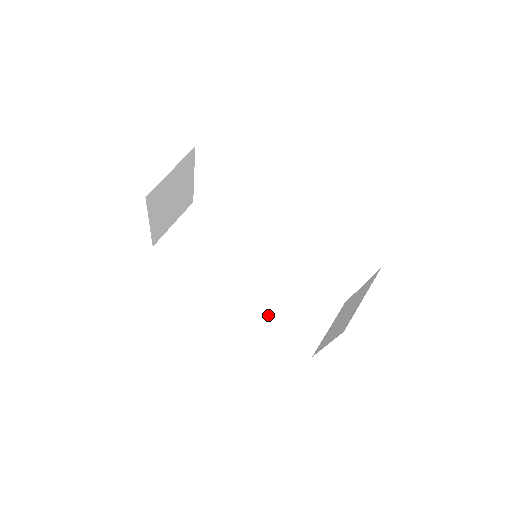
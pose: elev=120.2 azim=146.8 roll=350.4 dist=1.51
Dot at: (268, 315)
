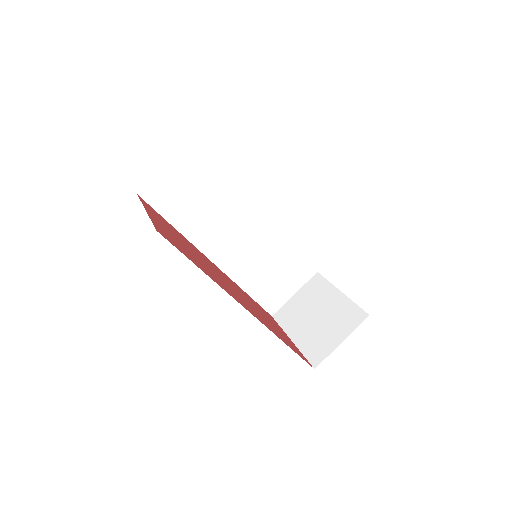
Dot at: (245, 279)
